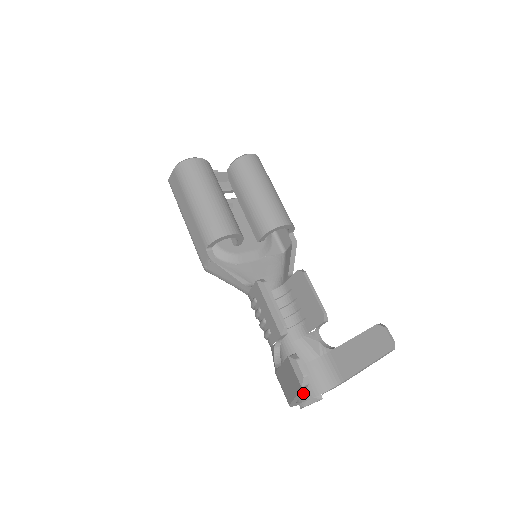
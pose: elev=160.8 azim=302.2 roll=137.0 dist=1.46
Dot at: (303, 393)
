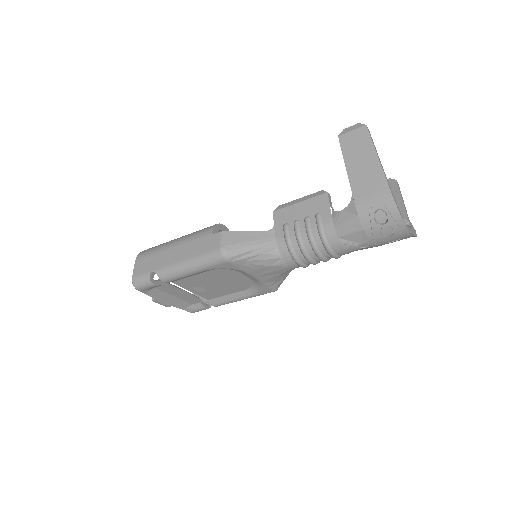
Dot at: occluded
